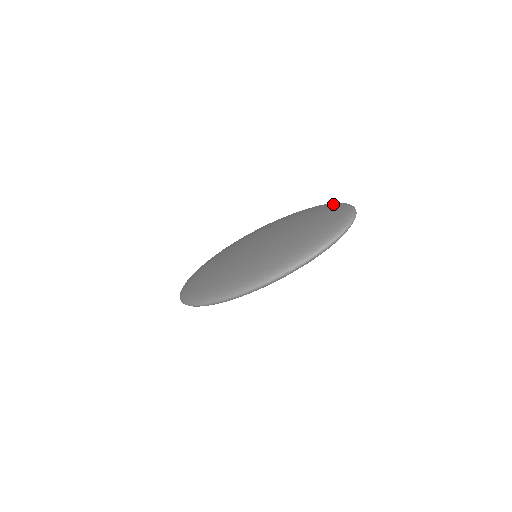
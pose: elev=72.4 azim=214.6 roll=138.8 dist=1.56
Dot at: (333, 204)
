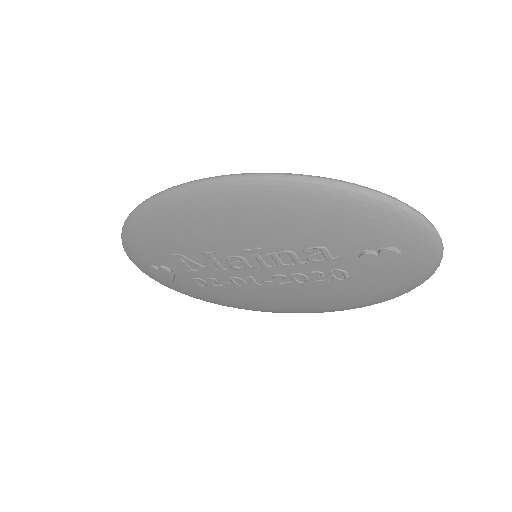
Dot at: occluded
